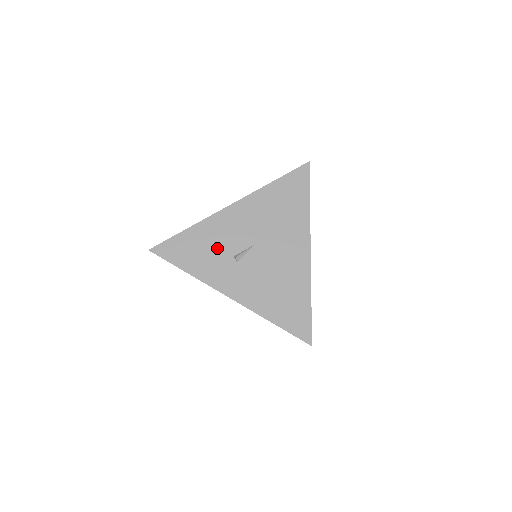
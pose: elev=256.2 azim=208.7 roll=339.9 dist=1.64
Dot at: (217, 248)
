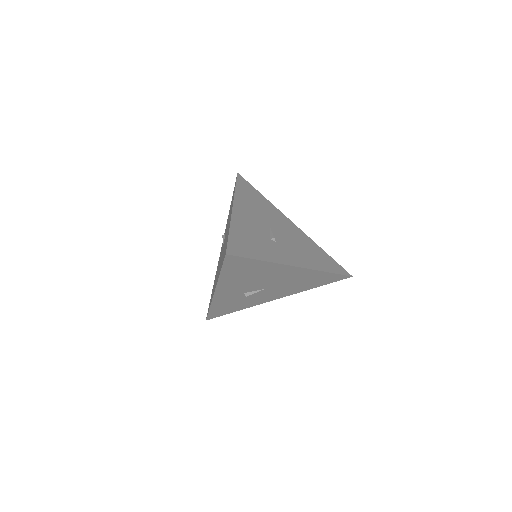
Dot at: (258, 237)
